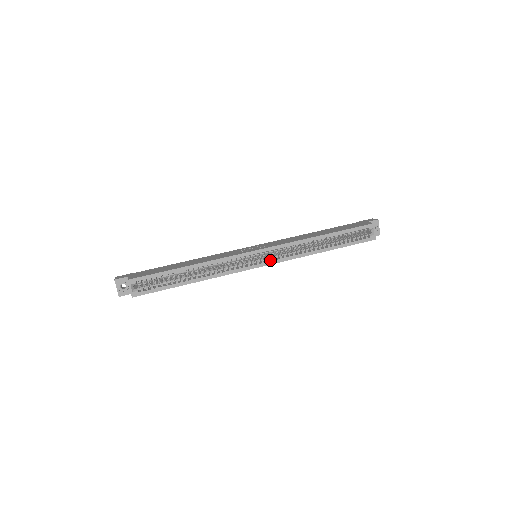
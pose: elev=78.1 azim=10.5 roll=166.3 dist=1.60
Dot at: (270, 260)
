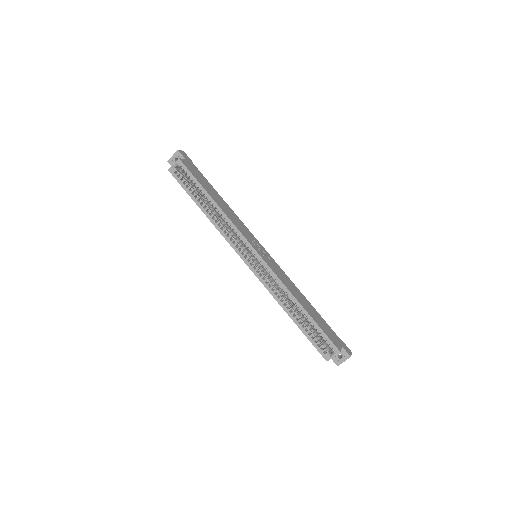
Dot at: (256, 269)
